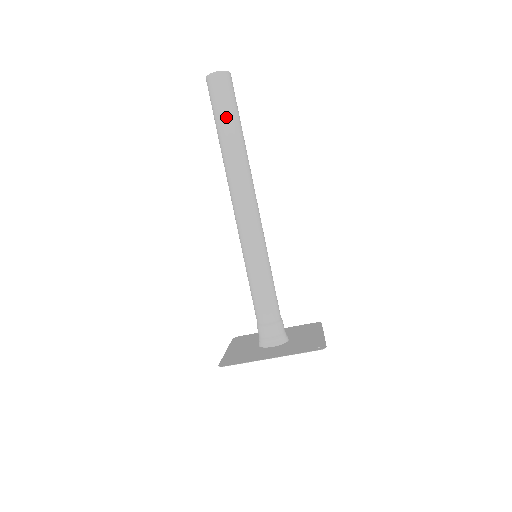
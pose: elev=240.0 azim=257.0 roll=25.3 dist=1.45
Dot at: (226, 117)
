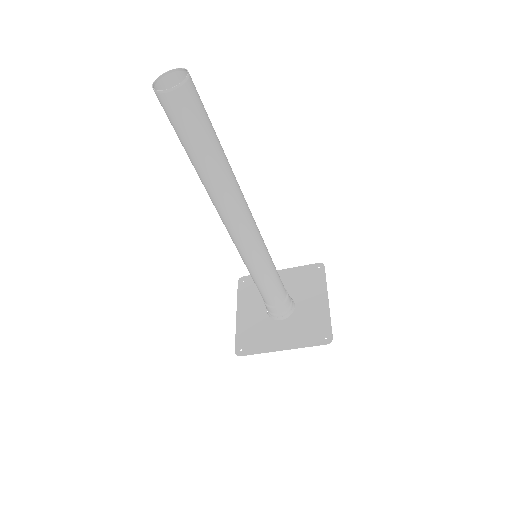
Dot at: (197, 146)
